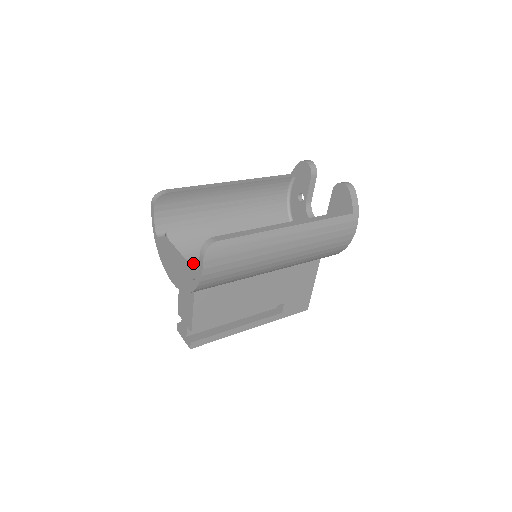
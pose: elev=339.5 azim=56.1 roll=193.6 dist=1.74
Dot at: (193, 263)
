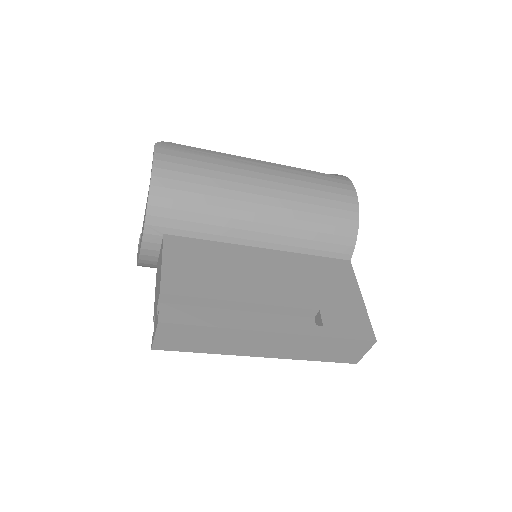
Dot at: occluded
